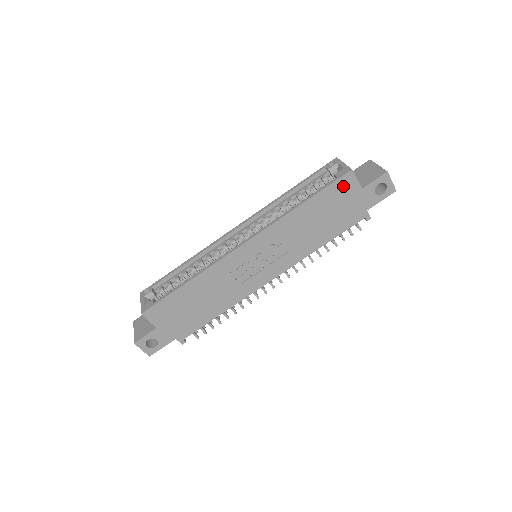
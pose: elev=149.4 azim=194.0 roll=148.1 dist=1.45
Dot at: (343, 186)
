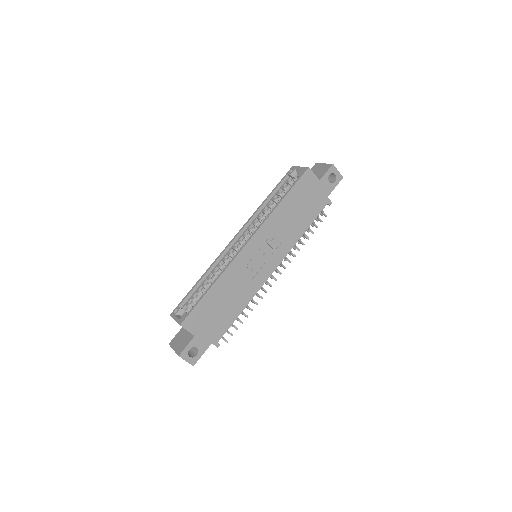
Dot at: (306, 181)
